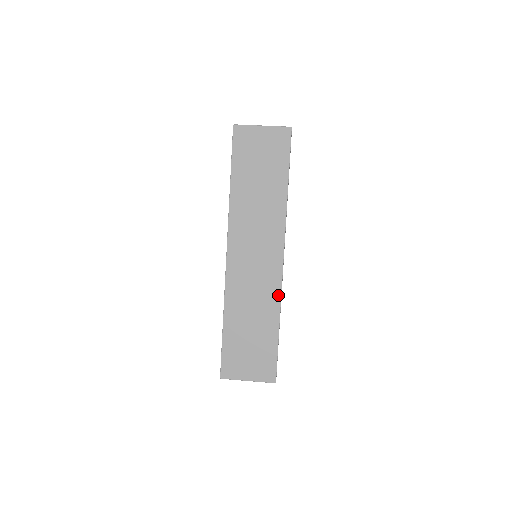
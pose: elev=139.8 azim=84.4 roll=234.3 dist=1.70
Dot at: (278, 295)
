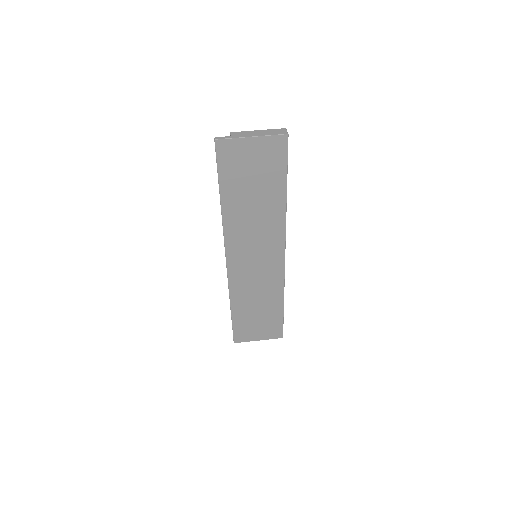
Dot at: (281, 284)
